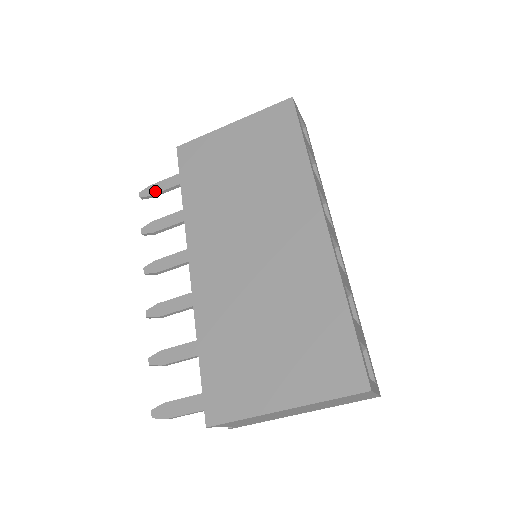
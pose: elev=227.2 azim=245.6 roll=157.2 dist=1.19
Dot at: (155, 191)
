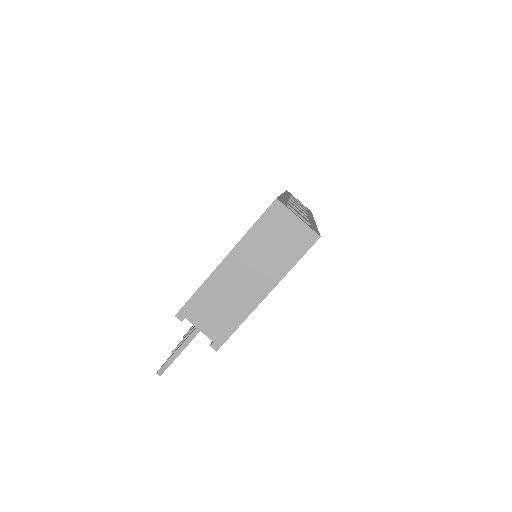
Dot at: occluded
